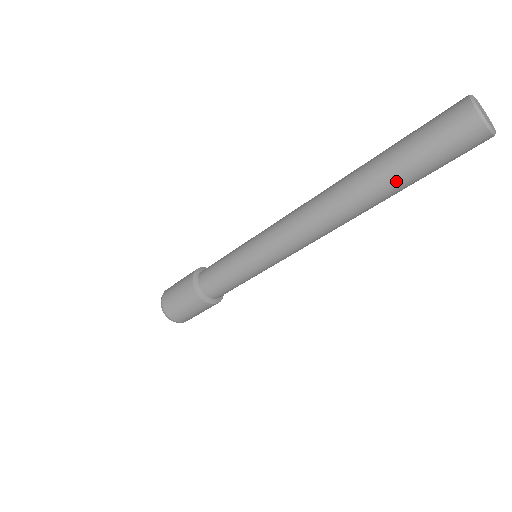
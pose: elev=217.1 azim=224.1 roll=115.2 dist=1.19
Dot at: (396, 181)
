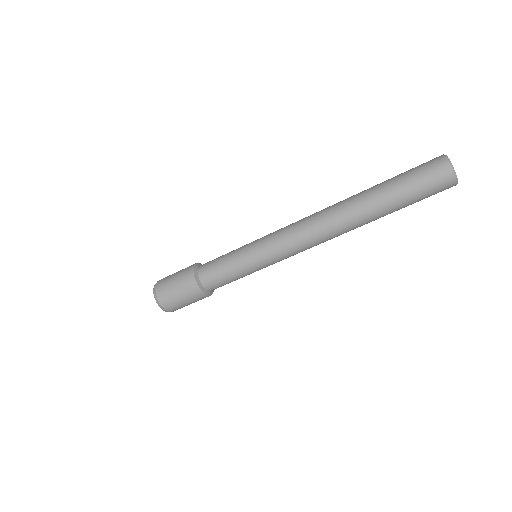
Dot at: (387, 205)
